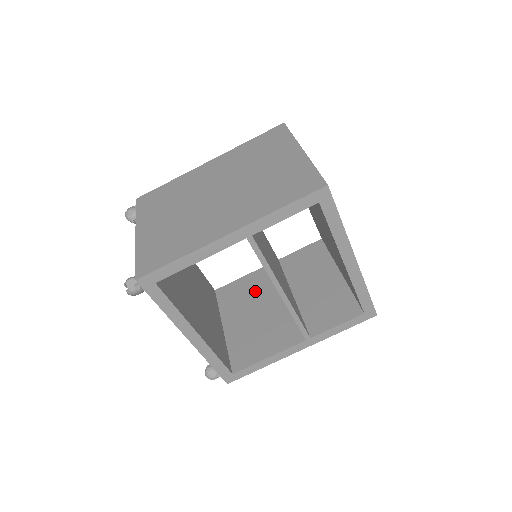
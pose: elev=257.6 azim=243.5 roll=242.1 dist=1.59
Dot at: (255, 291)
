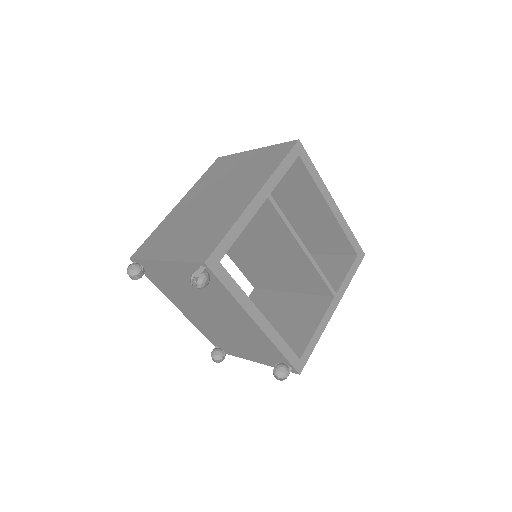
Dot at: occluded
